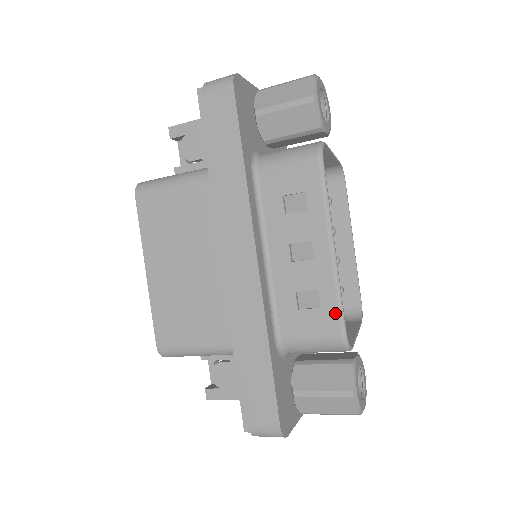
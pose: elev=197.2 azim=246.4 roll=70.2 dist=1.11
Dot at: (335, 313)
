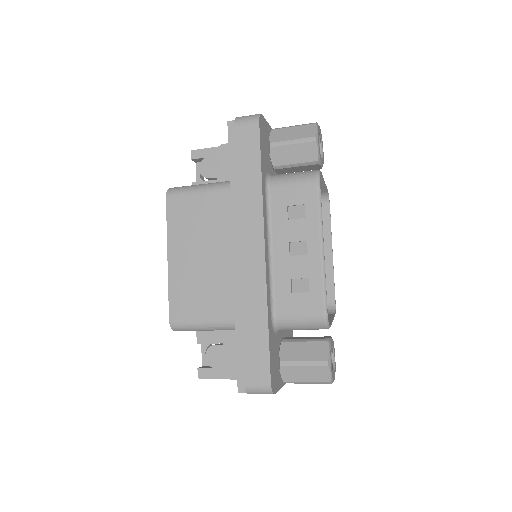
Dot at: (320, 296)
